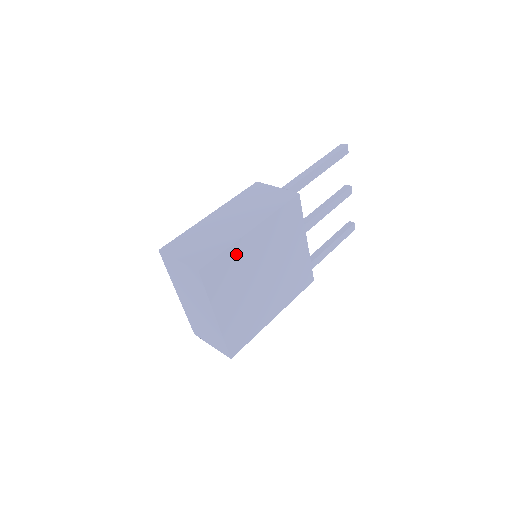
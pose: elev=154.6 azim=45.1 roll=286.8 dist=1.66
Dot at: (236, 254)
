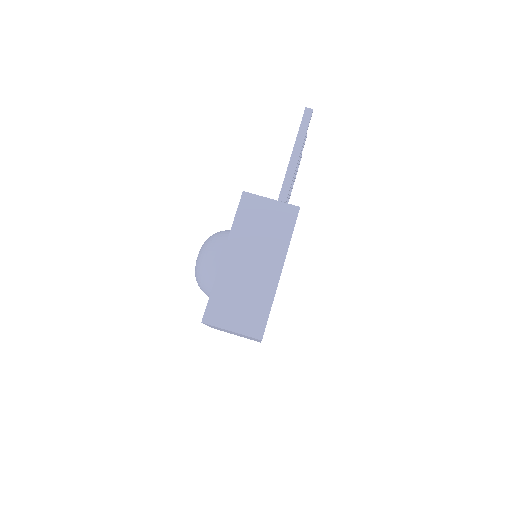
Dot at: occluded
